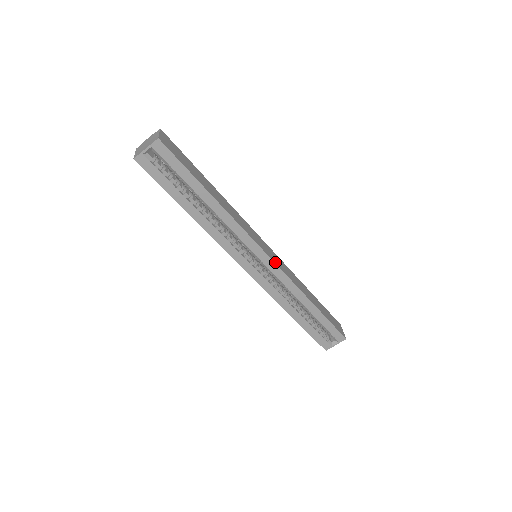
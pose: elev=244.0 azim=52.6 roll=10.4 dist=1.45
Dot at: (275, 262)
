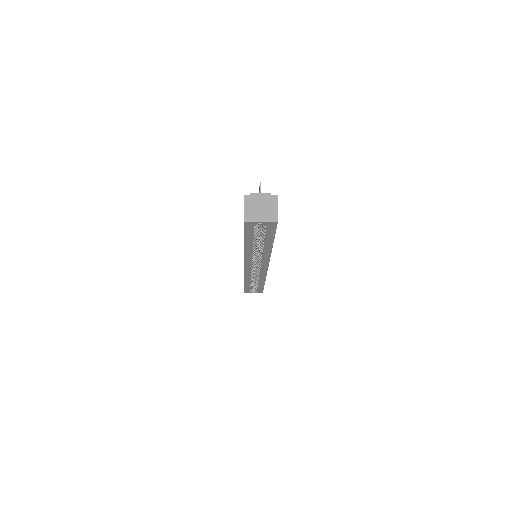
Dot at: occluded
